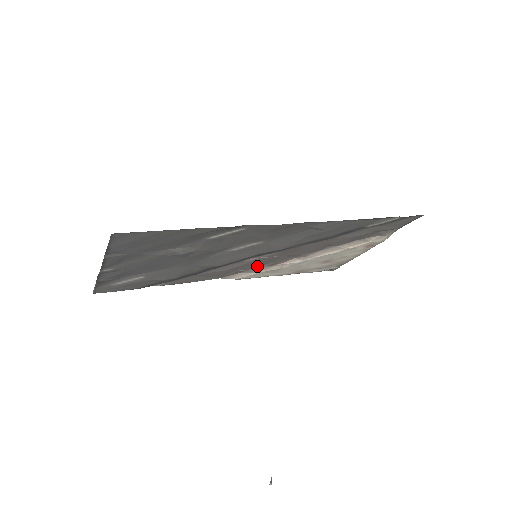
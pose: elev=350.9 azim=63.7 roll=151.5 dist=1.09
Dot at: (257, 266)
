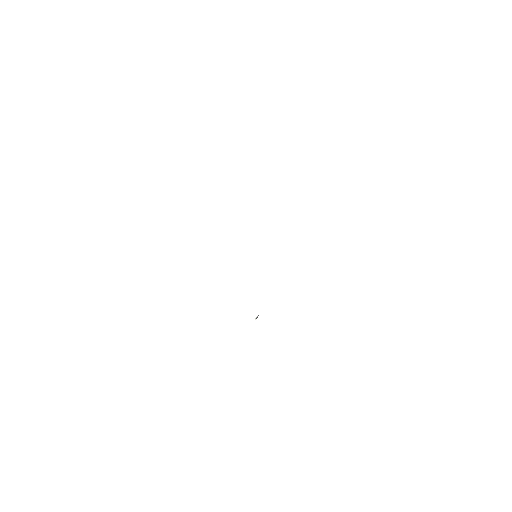
Dot at: occluded
